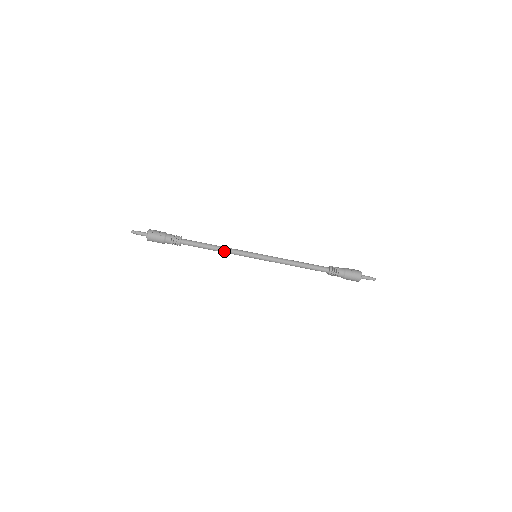
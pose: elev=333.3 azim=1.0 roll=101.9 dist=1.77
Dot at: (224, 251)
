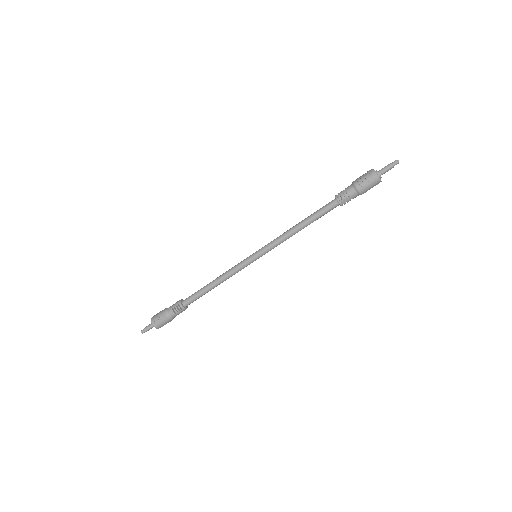
Dot at: (225, 280)
